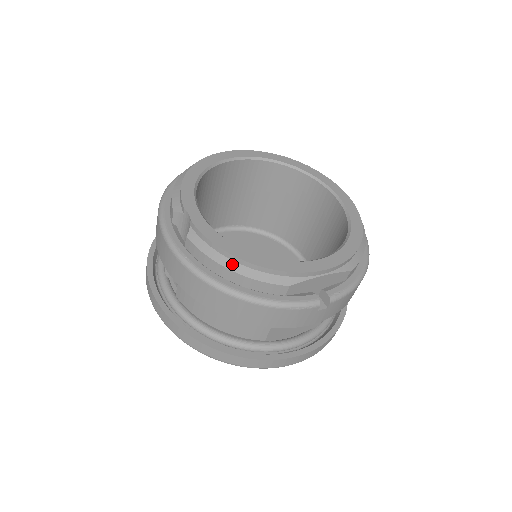
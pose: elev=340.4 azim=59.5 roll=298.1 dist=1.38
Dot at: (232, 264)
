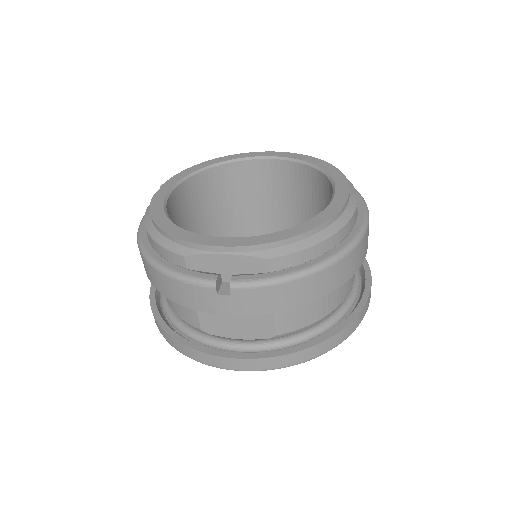
Dot at: (153, 229)
